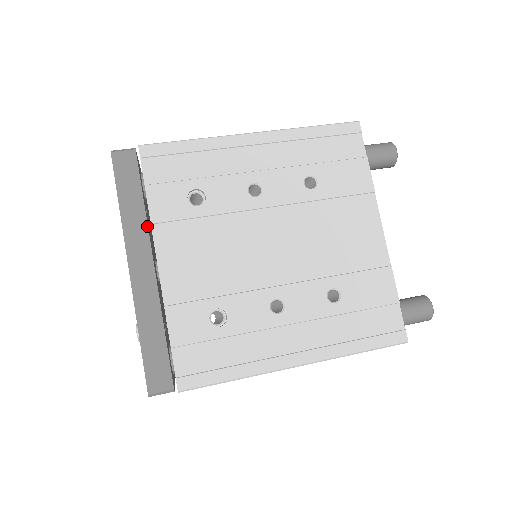
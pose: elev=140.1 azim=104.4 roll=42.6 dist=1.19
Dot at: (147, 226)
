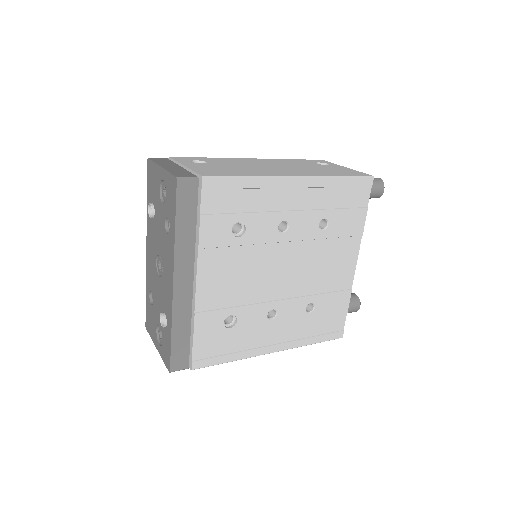
Dot at: (194, 250)
